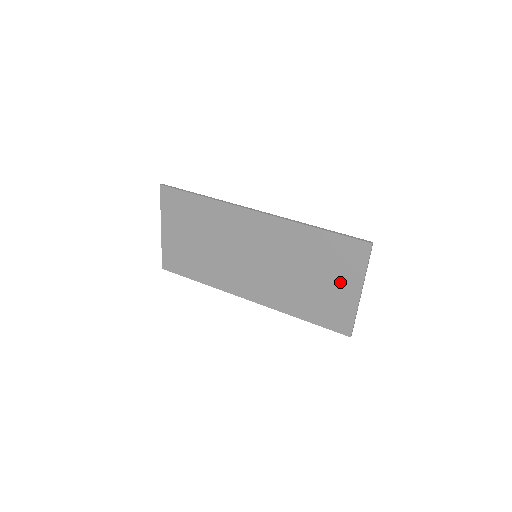
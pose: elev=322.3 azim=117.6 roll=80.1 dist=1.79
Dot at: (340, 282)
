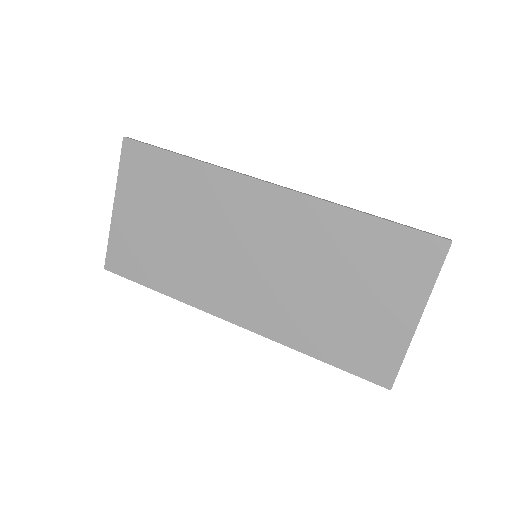
Dot at: (388, 301)
